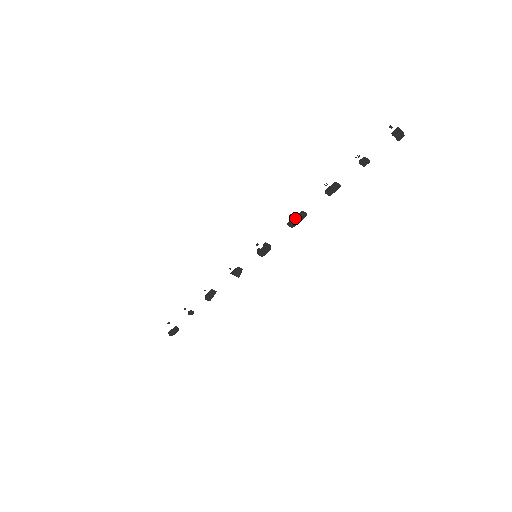
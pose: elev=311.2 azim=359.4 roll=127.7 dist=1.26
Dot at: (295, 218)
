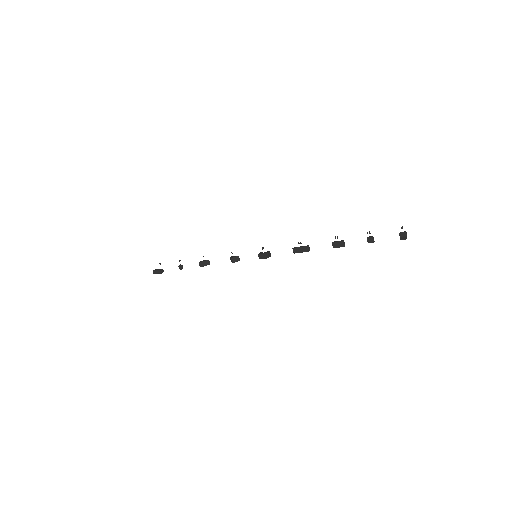
Dot at: (301, 247)
